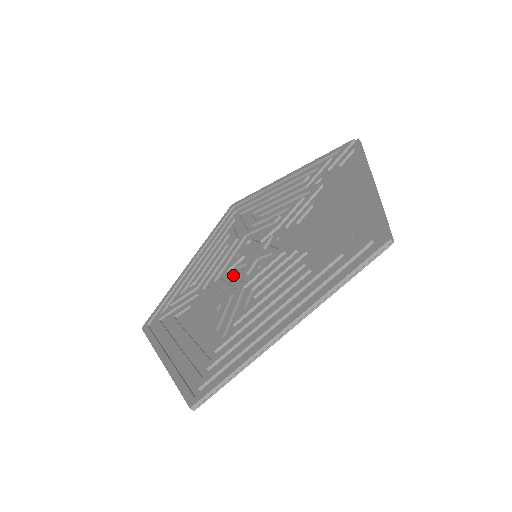
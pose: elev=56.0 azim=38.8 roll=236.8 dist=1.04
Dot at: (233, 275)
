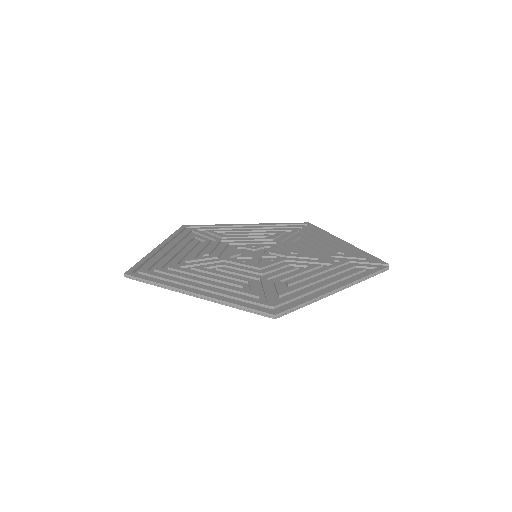
Dot at: (235, 251)
